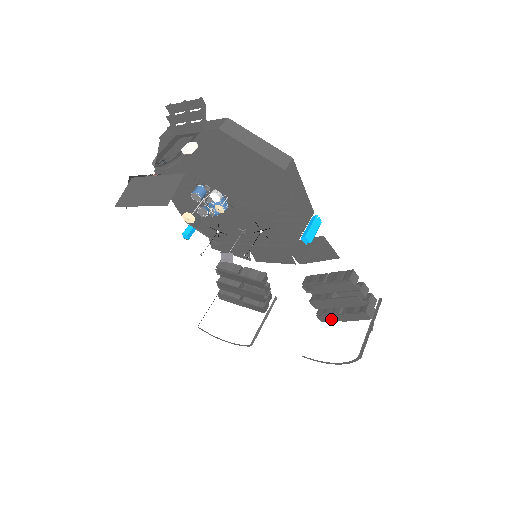
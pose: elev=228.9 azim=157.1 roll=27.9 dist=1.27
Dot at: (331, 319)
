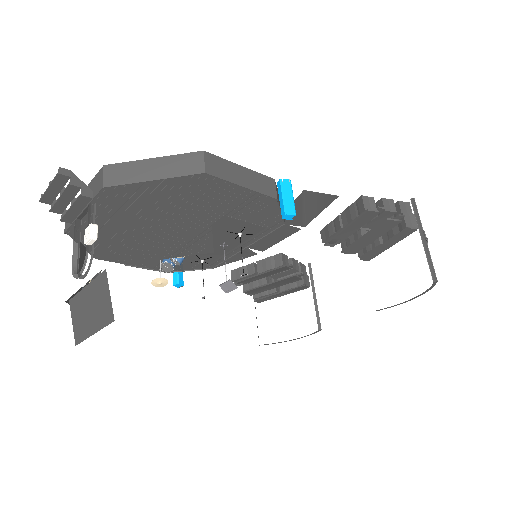
Dot at: (377, 253)
